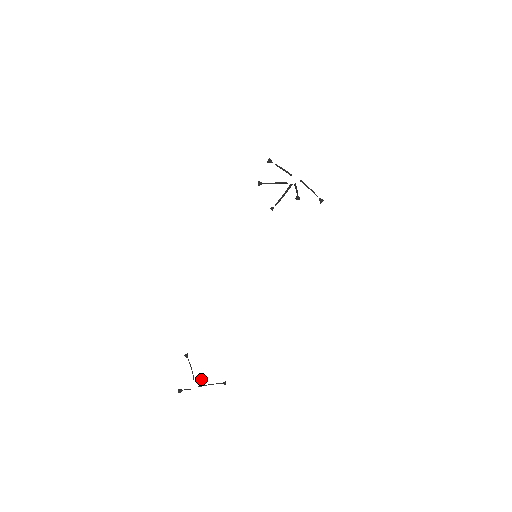
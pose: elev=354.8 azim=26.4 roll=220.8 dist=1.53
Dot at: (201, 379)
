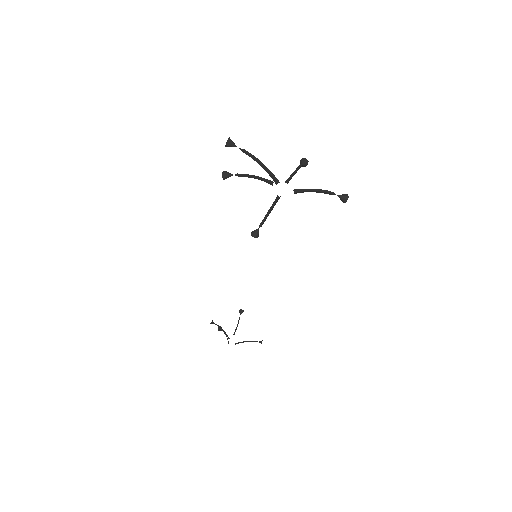
Dot at: occluded
